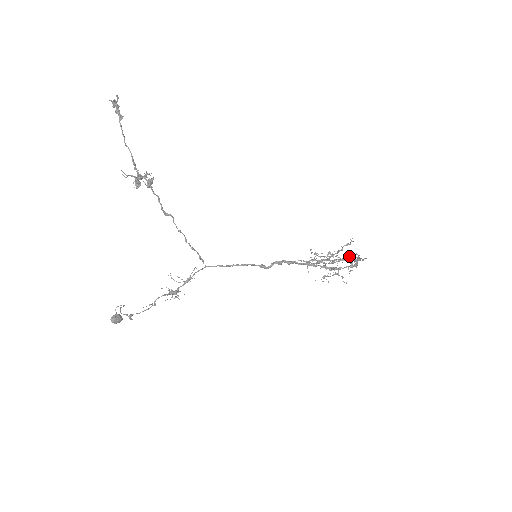
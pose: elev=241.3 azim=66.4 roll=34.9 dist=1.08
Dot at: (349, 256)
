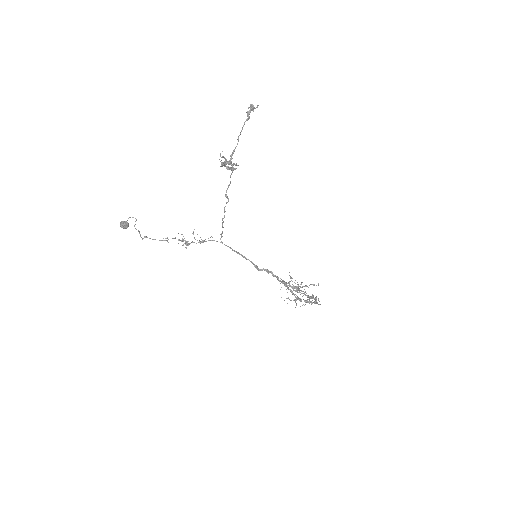
Dot at: occluded
